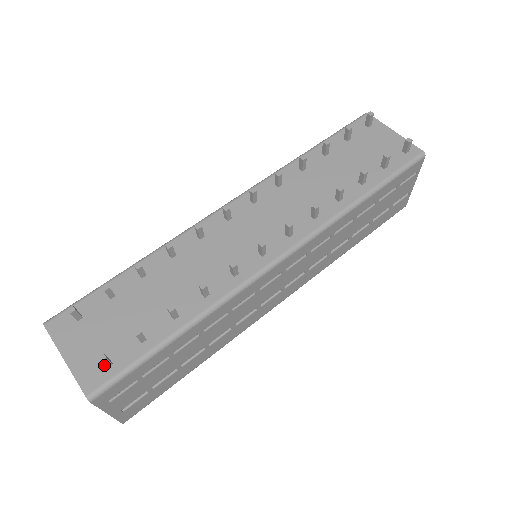
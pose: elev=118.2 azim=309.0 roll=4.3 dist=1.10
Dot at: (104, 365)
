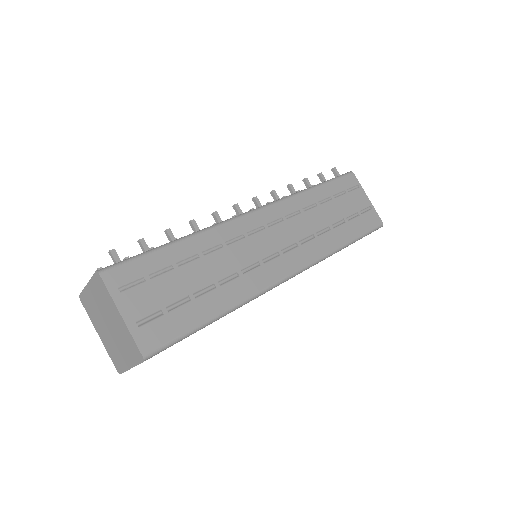
Dot at: occluded
